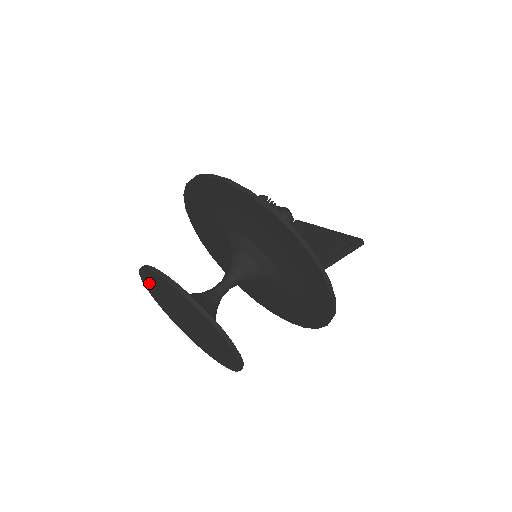
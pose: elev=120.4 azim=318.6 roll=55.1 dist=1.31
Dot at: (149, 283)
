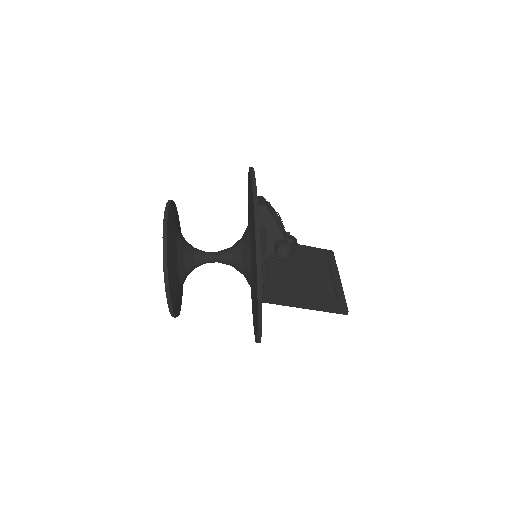
Dot at: occluded
